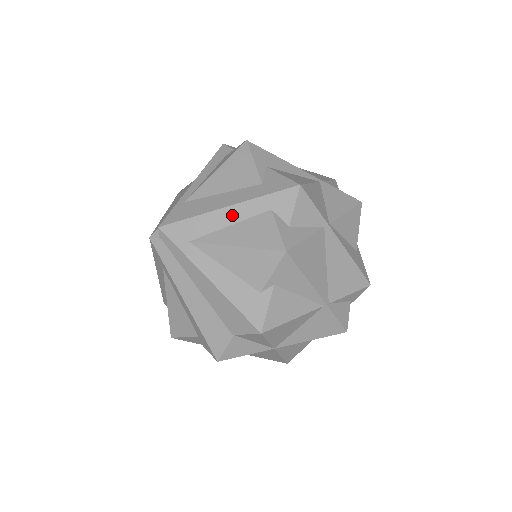
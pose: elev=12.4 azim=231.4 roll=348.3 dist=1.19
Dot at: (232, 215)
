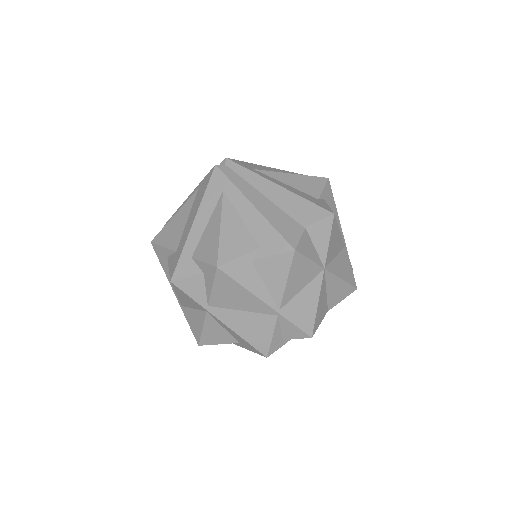
Dot at: (275, 170)
